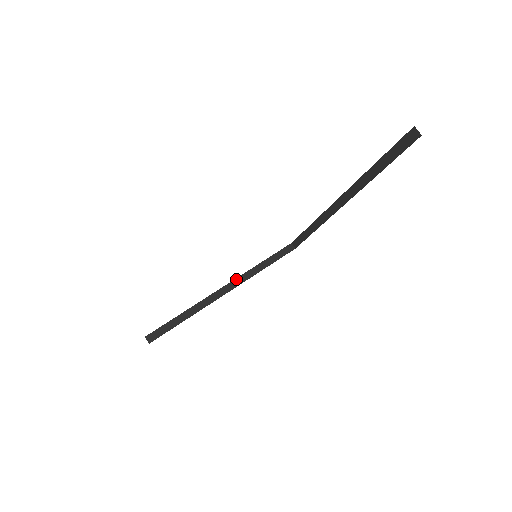
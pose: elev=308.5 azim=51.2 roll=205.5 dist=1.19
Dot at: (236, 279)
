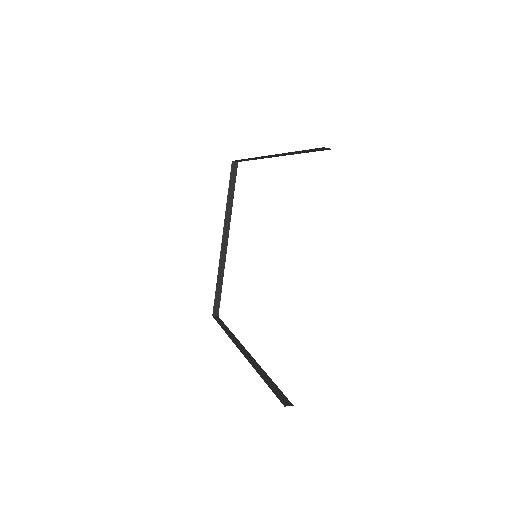
Dot at: (224, 227)
